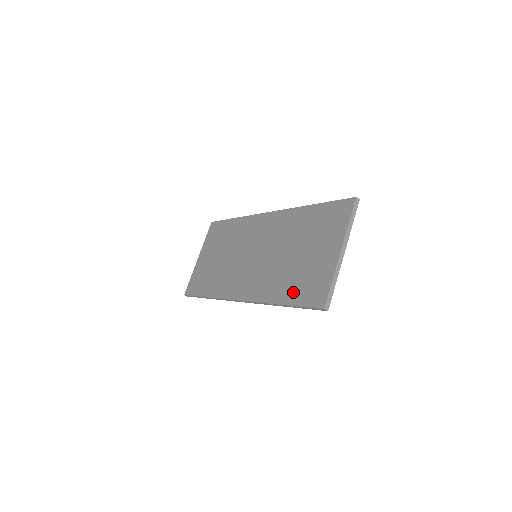
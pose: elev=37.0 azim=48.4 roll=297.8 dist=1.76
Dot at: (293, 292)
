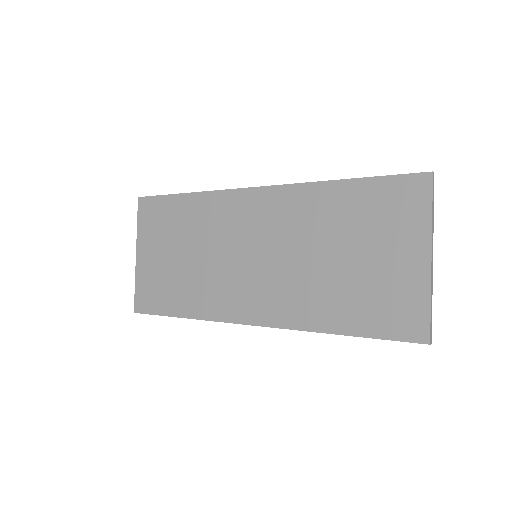
Dot at: (358, 317)
